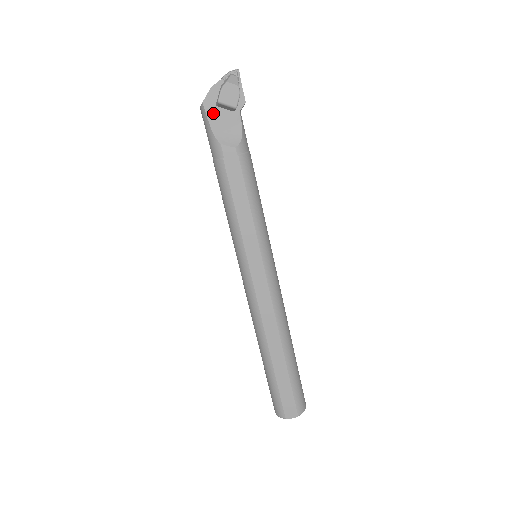
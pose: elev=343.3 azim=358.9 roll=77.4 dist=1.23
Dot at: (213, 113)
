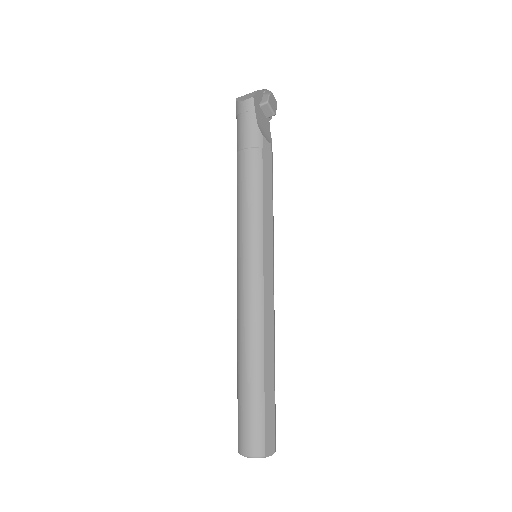
Dot at: (258, 109)
